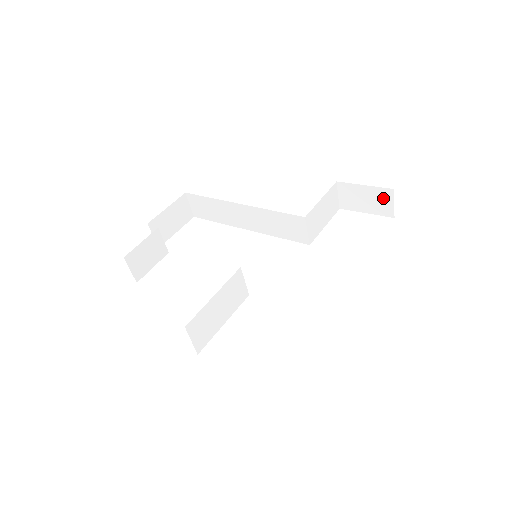
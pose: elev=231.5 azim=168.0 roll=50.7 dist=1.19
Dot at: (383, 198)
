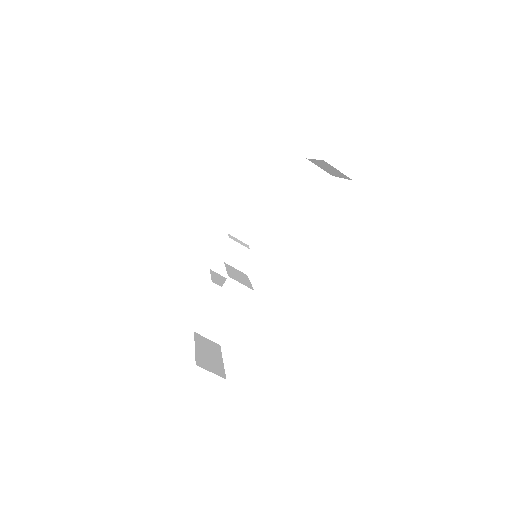
Dot at: (331, 167)
